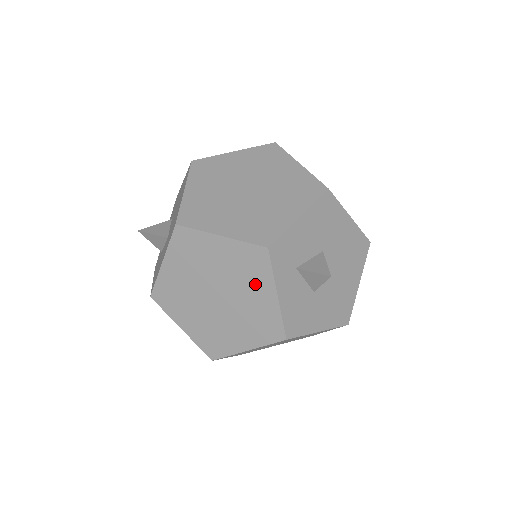
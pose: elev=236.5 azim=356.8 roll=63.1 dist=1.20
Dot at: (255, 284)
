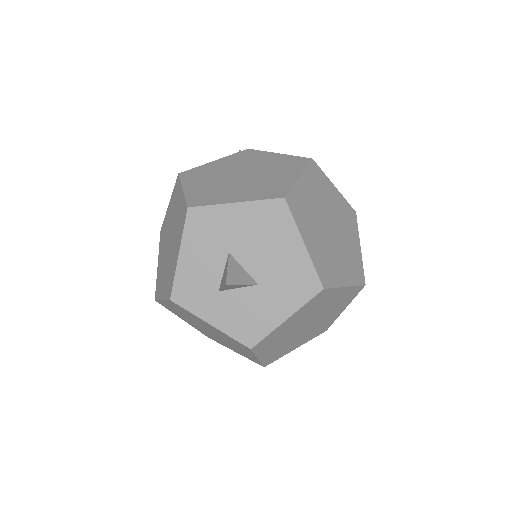
Dot at: (339, 308)
